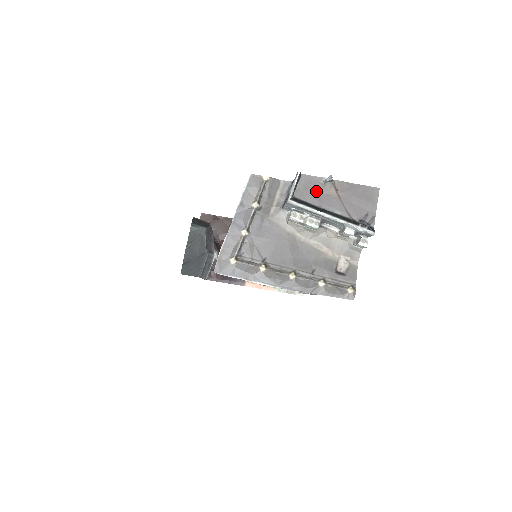
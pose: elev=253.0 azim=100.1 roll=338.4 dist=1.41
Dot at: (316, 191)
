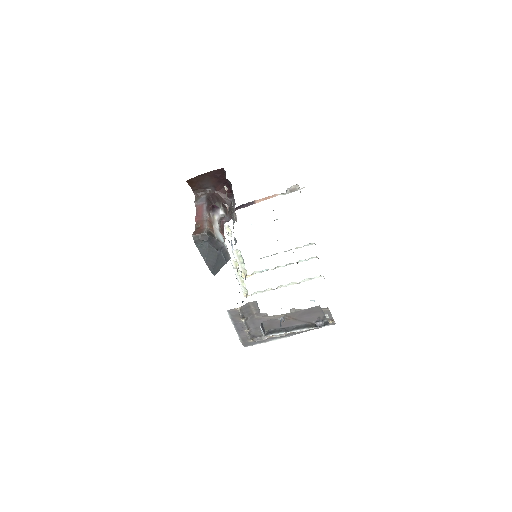
Dot at: (277, 324)
